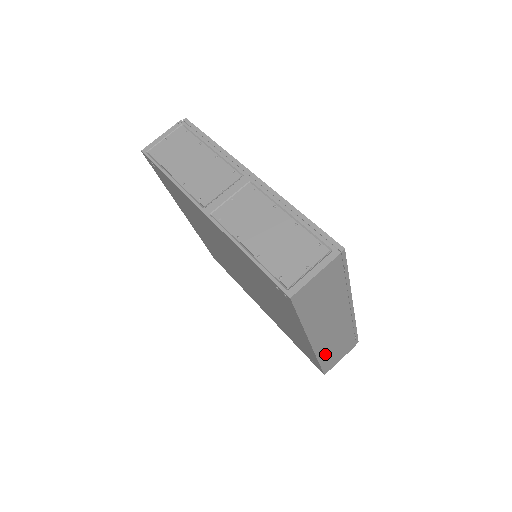
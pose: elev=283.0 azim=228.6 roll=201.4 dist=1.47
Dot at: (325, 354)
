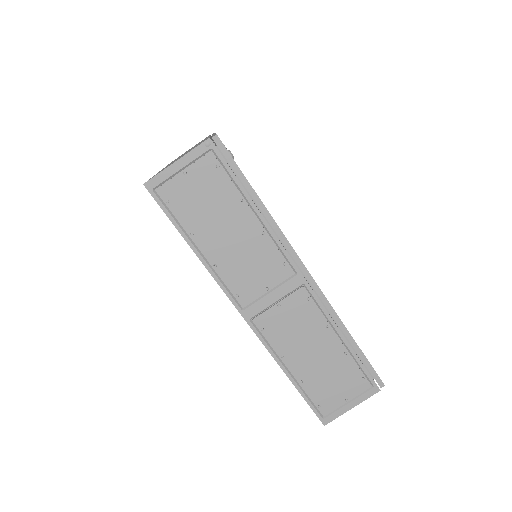
Dot at: occluded
